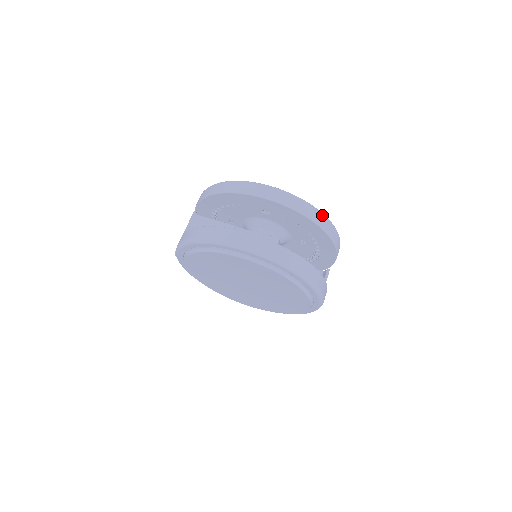
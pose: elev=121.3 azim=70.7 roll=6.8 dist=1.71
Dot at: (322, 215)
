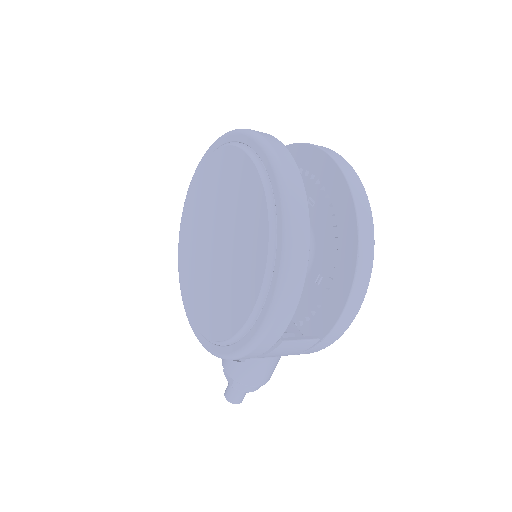
Dot at: (371, 220)
